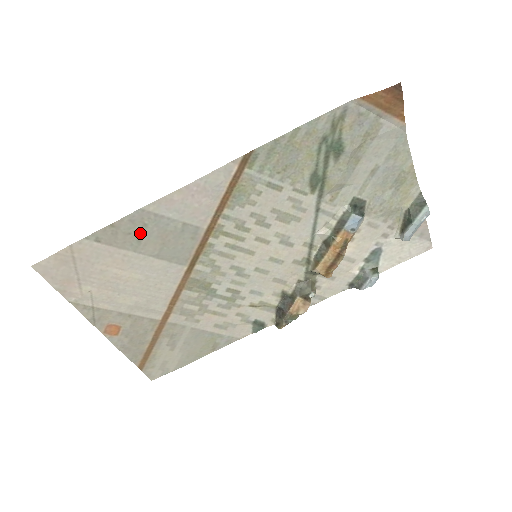
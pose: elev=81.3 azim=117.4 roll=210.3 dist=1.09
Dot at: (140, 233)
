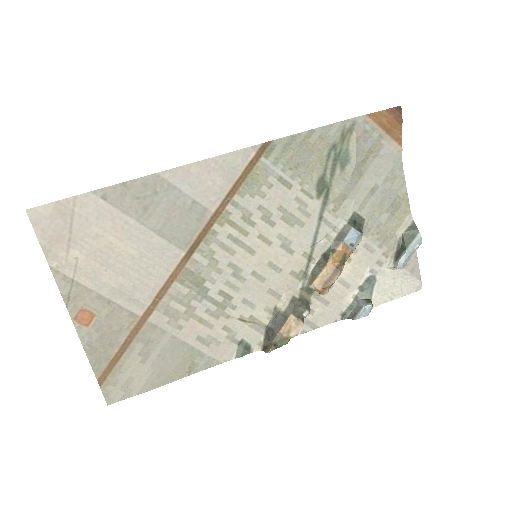
Dot at: (149, 200)
